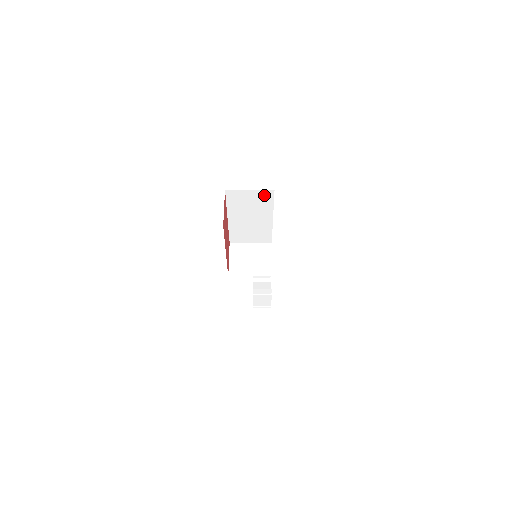
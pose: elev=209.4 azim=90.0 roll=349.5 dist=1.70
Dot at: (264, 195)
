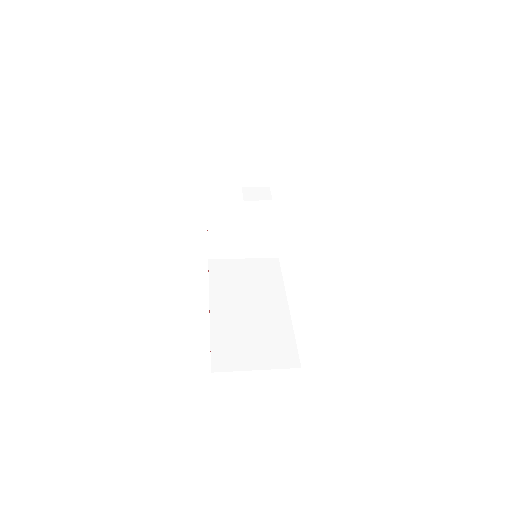
Dot at: occluded
